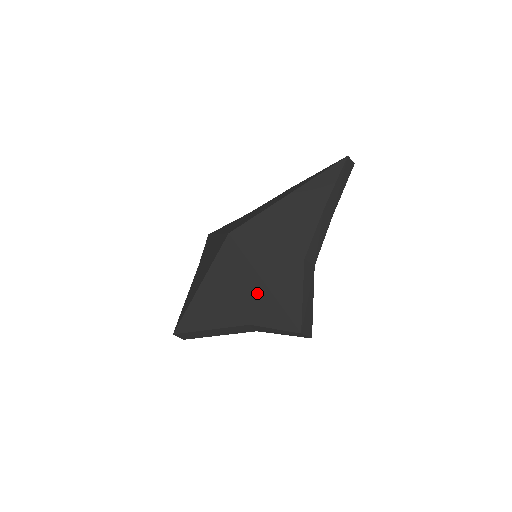
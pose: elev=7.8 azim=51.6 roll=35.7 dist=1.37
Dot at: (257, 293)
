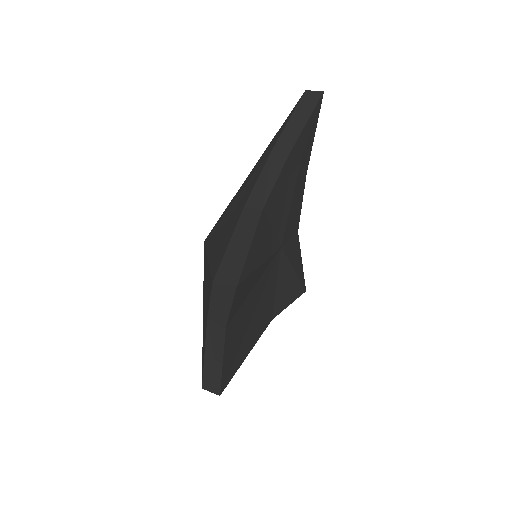
Dot at: (207, 276)
